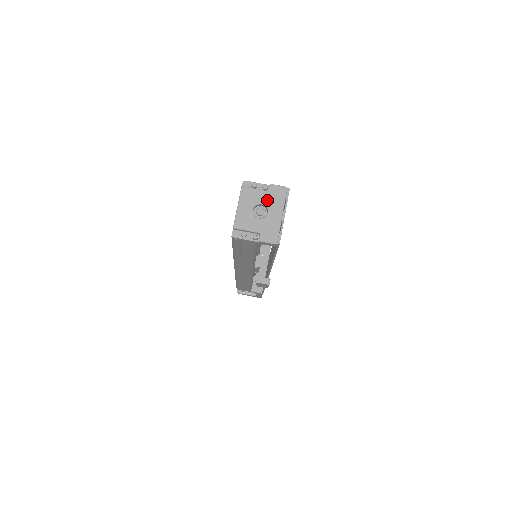
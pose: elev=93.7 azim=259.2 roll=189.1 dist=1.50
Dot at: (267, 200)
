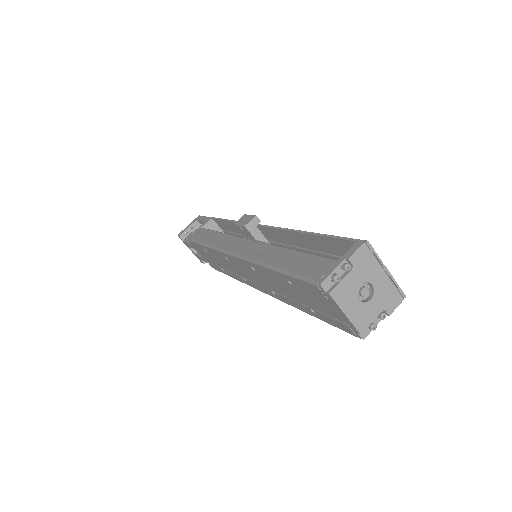
Dot at: (361, 276)
